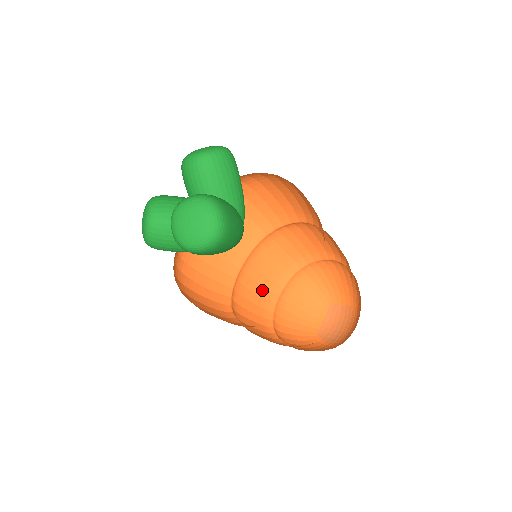
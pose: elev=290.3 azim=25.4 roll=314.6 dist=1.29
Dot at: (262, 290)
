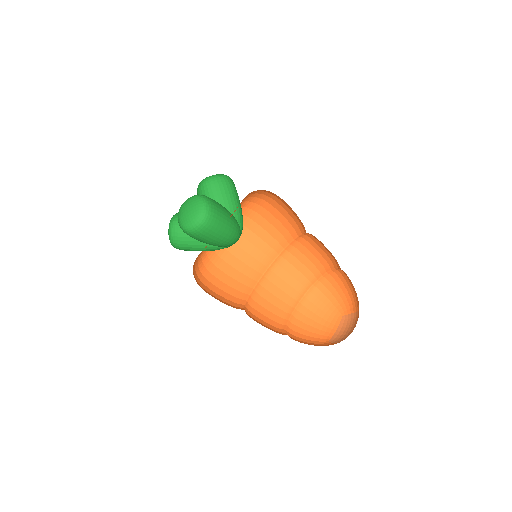
Dot at: (279, 303)
